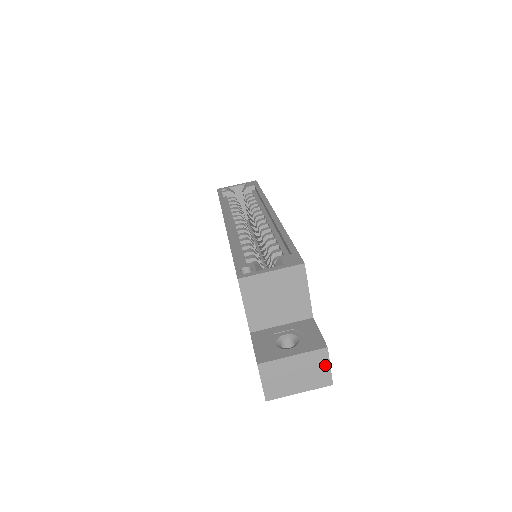
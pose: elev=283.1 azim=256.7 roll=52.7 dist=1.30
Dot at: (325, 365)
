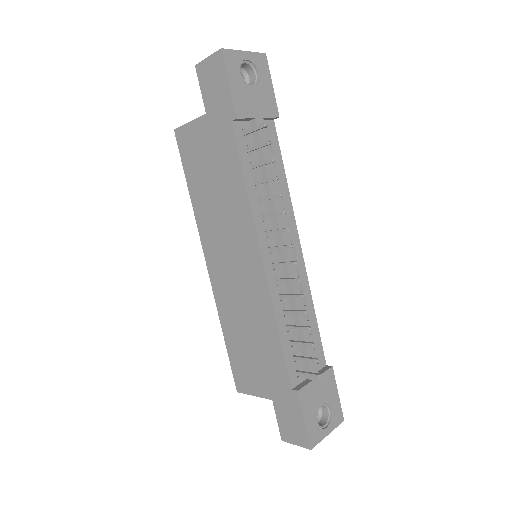
Dot at: occluded
